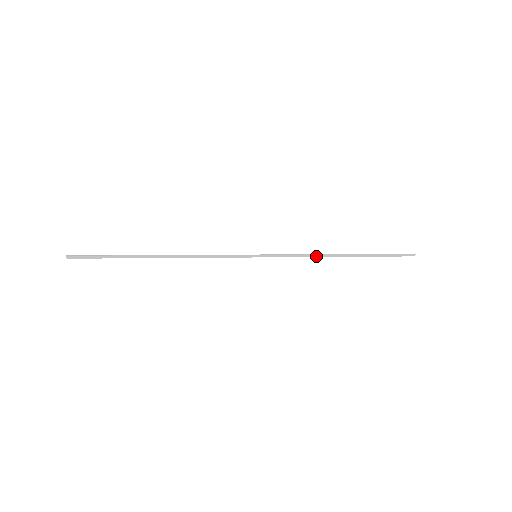
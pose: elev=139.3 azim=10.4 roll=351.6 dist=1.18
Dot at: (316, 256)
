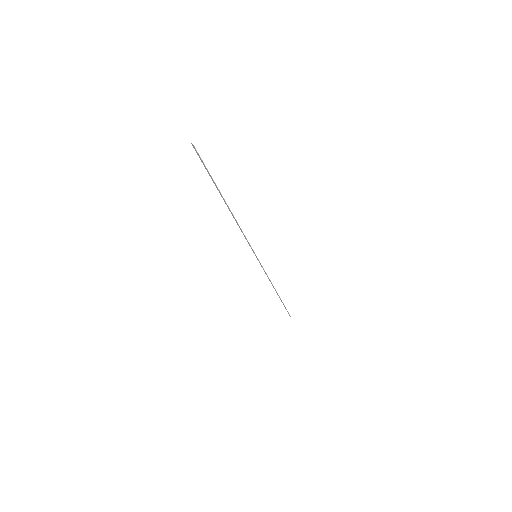
Dot at: (270, 281)
